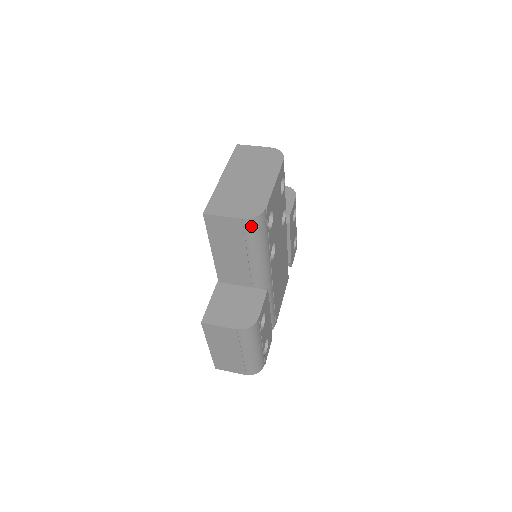
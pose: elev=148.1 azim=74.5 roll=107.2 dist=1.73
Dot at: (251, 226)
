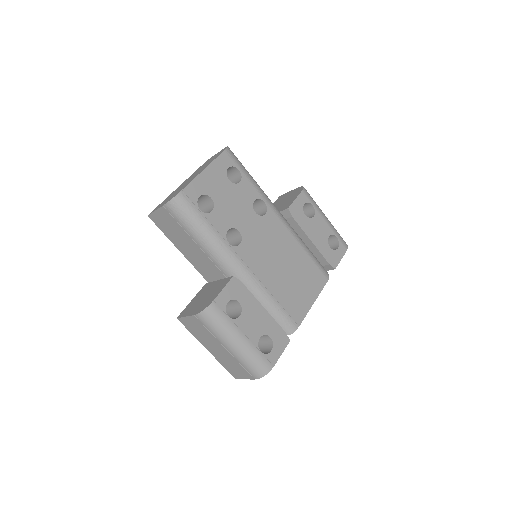
Dot at: (174, 210)
